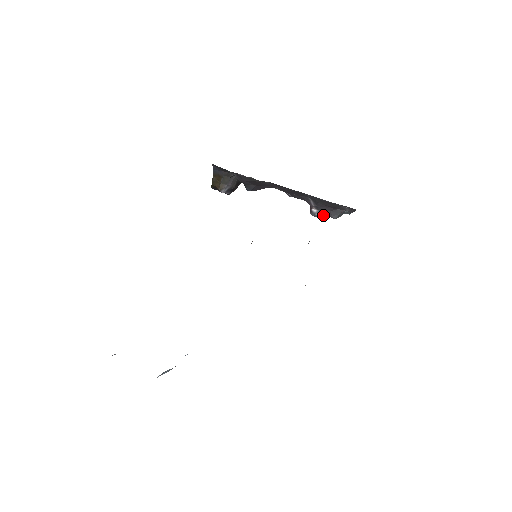
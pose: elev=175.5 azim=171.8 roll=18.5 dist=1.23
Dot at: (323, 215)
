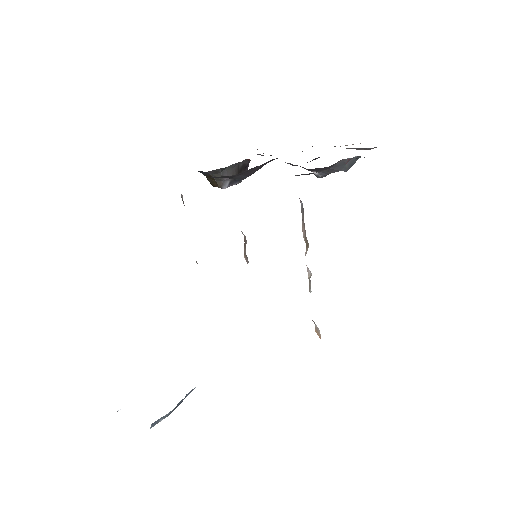
Dot at: (329, 173)
